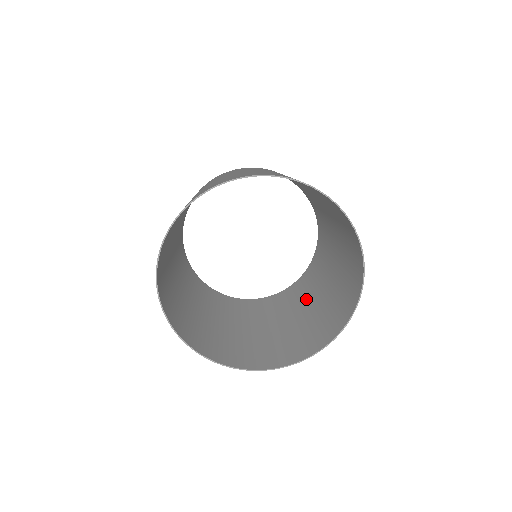
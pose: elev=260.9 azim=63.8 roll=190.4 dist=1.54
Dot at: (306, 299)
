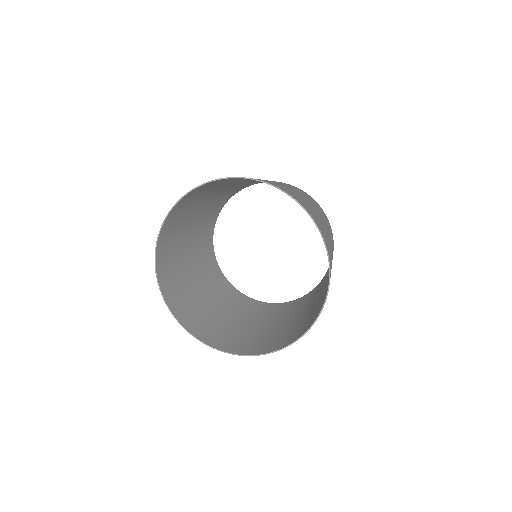
Dot at: (303, 308)
